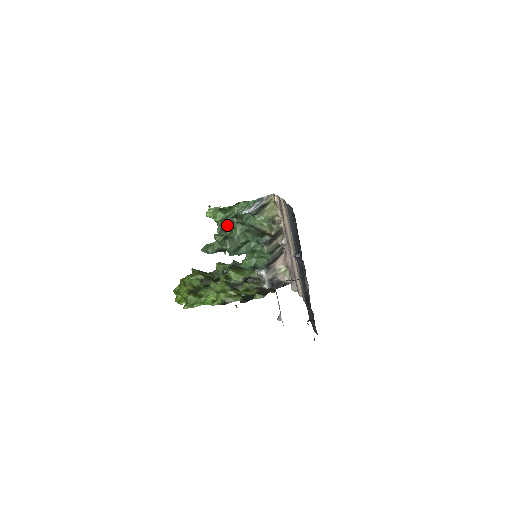
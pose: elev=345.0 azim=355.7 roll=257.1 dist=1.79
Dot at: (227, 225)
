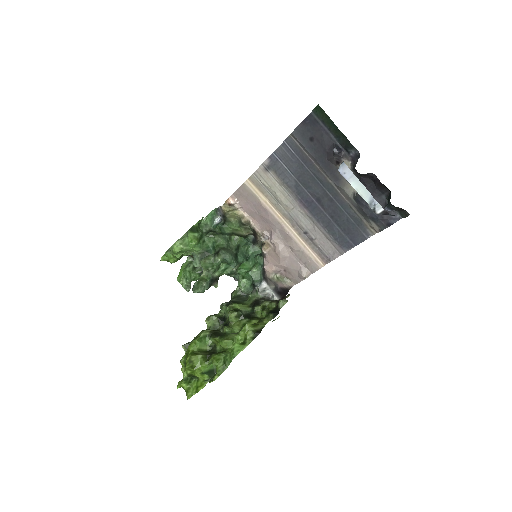
Dot at: (205, 246)
